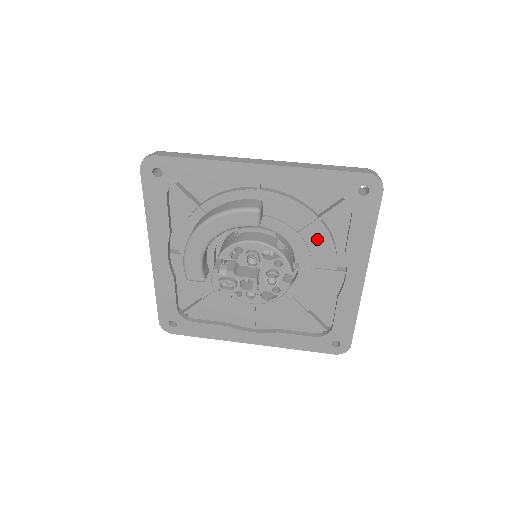
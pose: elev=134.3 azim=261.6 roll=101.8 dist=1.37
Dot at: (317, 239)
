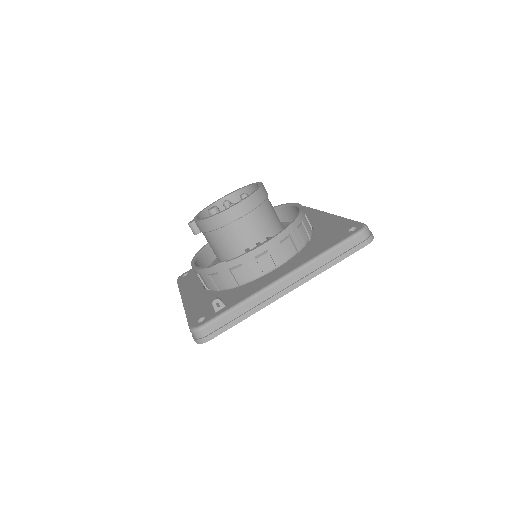
Dot at: occluded
